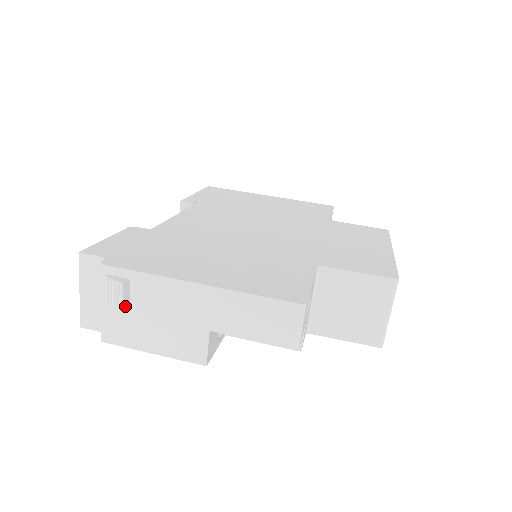
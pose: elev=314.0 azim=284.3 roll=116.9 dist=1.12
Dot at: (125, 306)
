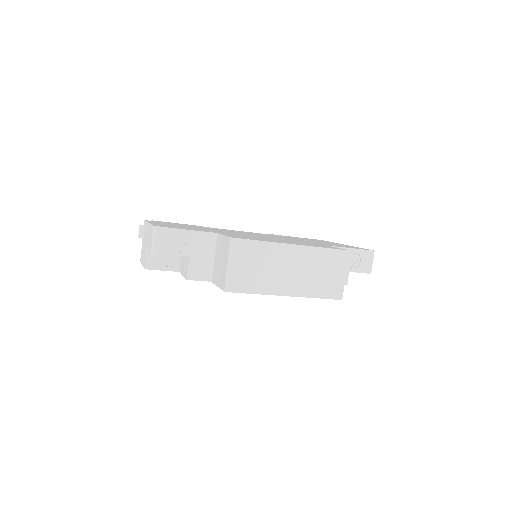
Dot at: occluded
